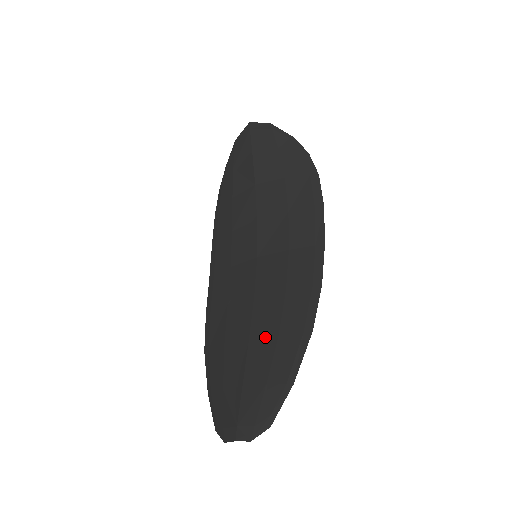
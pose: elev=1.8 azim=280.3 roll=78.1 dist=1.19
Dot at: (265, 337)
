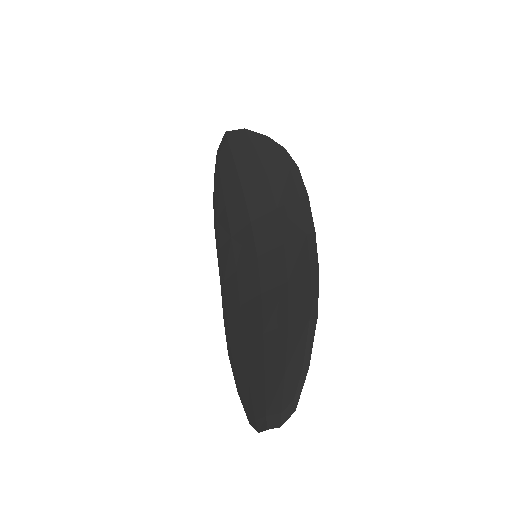
Dot at: (277, 330)
